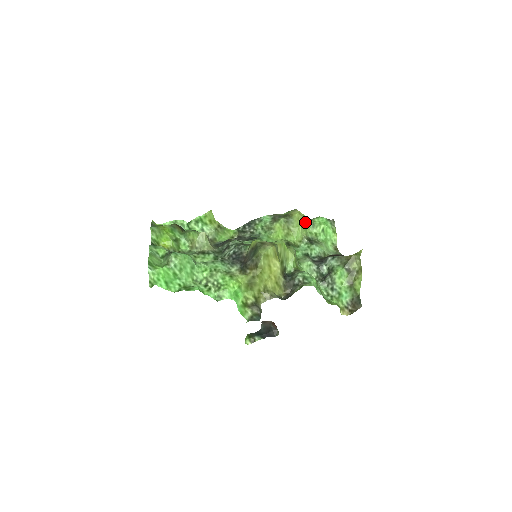
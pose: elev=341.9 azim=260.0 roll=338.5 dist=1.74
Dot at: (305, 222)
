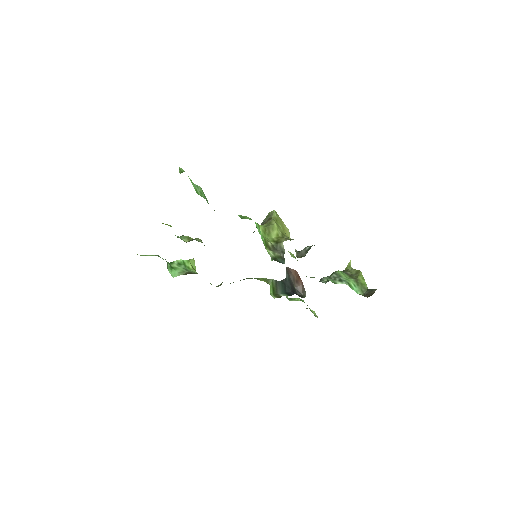
Dot at: occluded
